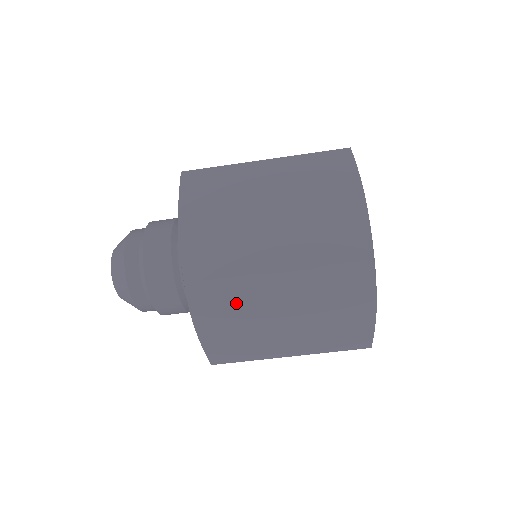
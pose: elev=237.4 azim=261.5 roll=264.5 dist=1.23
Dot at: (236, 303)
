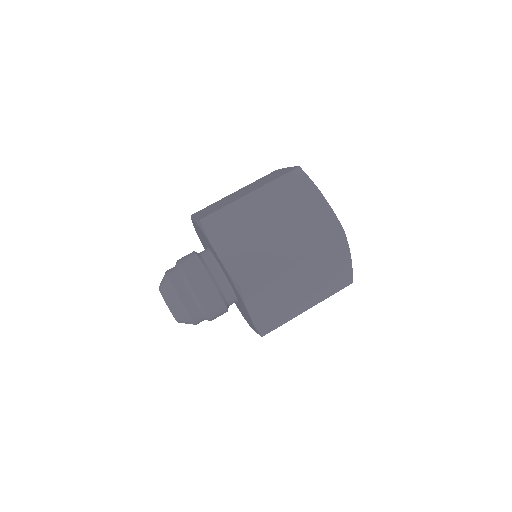
Dot at: (273, 289)
